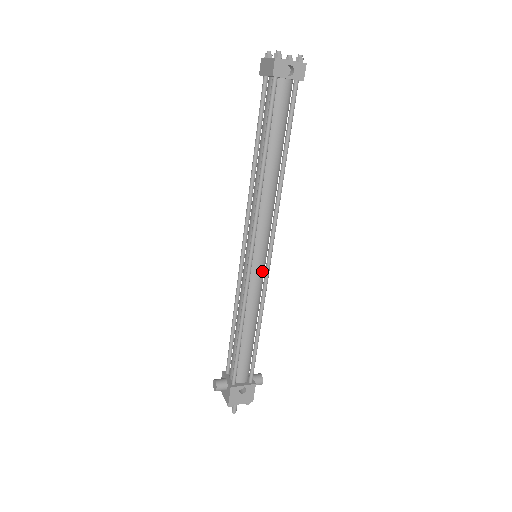
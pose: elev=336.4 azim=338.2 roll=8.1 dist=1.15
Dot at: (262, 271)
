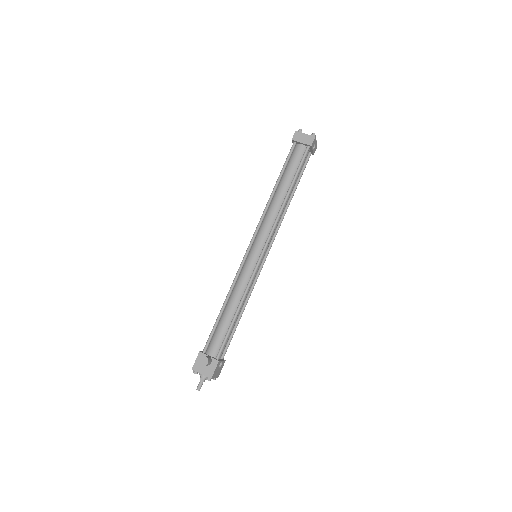
Dot at: (259, 267)
